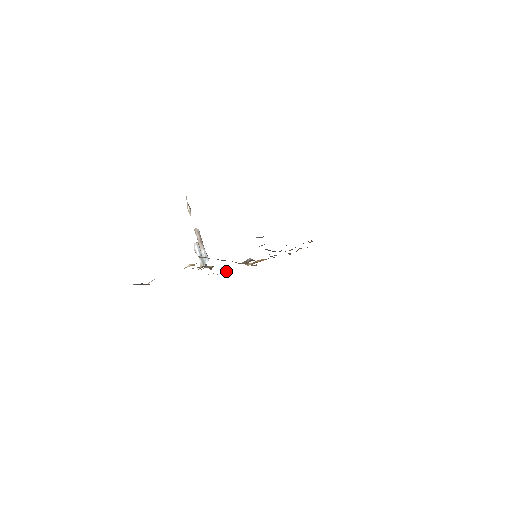
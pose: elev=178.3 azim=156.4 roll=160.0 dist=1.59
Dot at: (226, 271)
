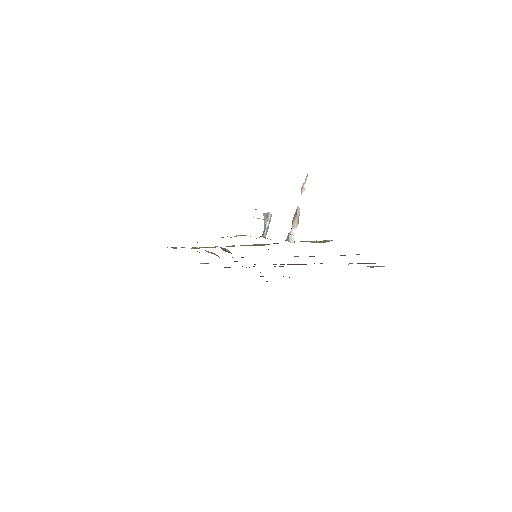
Dot at: occluded
